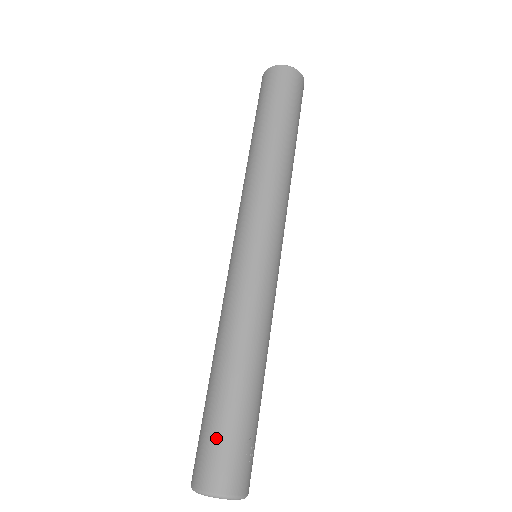
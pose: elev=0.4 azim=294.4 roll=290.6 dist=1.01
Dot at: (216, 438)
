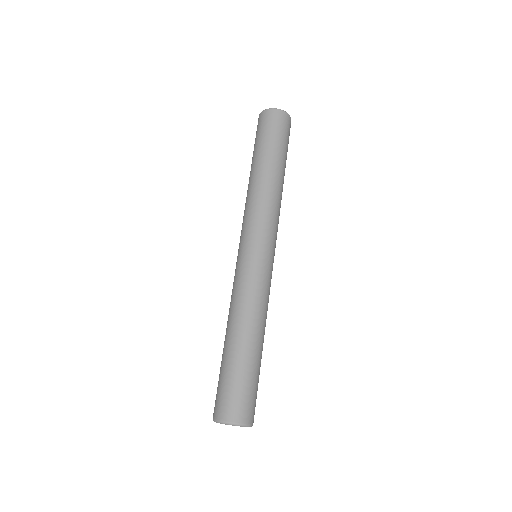
Dot at: (248, 388)
